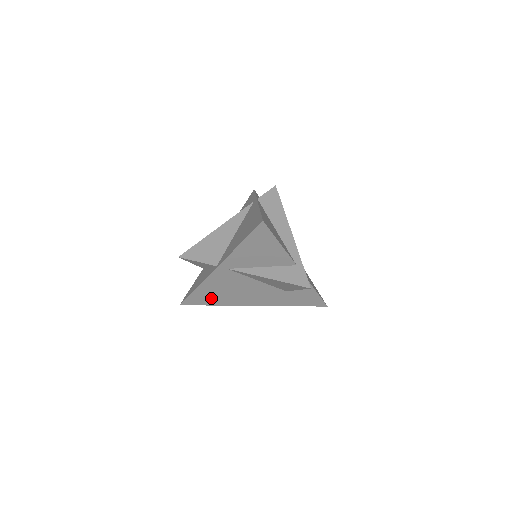
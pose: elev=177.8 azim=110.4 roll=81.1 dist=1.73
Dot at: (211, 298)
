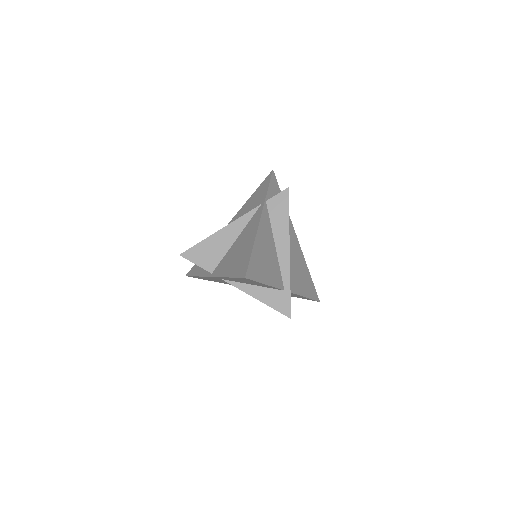
Dot at: (212, 280)
